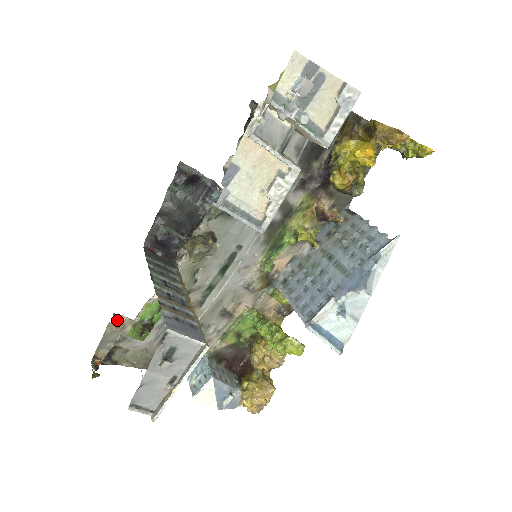
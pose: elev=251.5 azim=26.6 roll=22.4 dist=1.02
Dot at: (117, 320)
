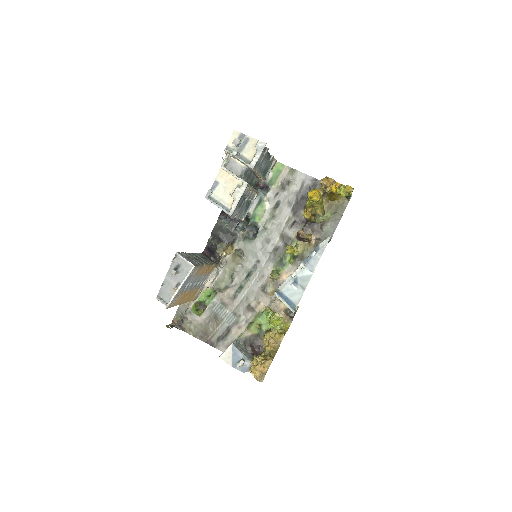
Dot at: occluded
